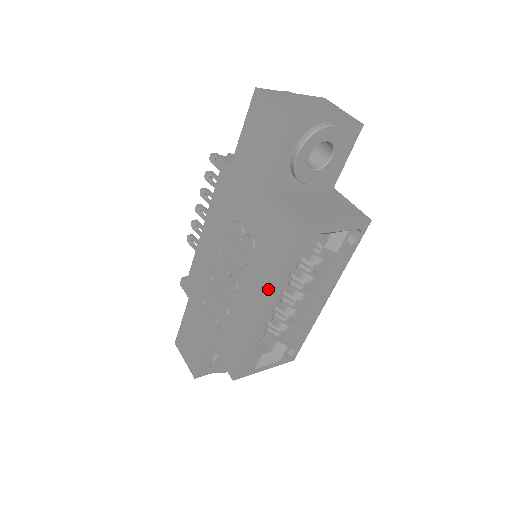
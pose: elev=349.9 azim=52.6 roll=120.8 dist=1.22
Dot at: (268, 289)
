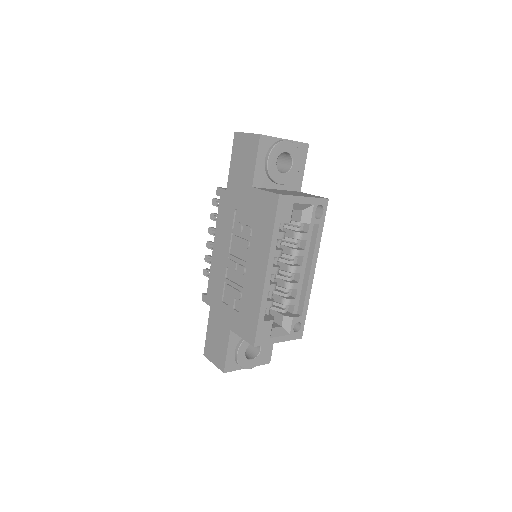
Dot at: (266, 253)
